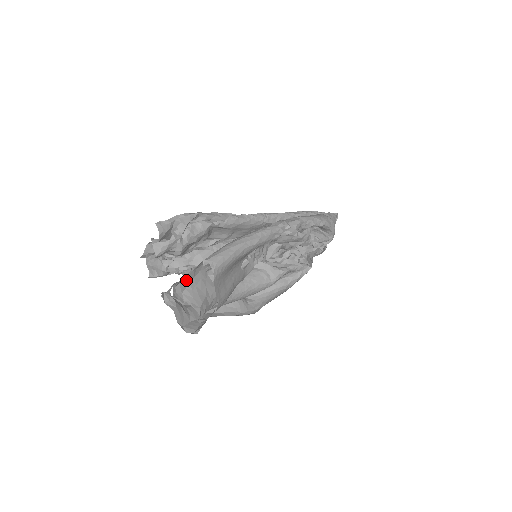
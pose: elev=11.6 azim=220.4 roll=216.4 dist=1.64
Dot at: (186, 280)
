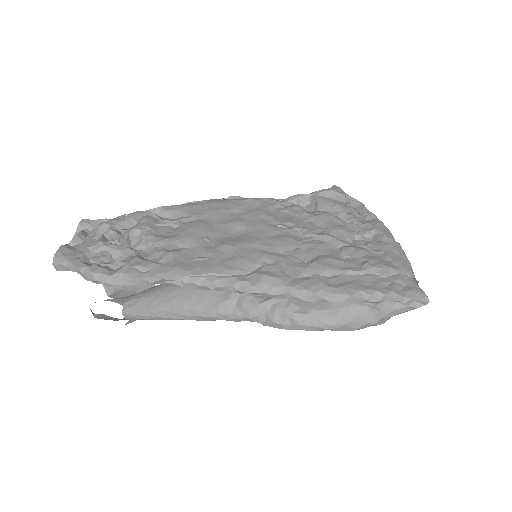
Dot at: occluded
